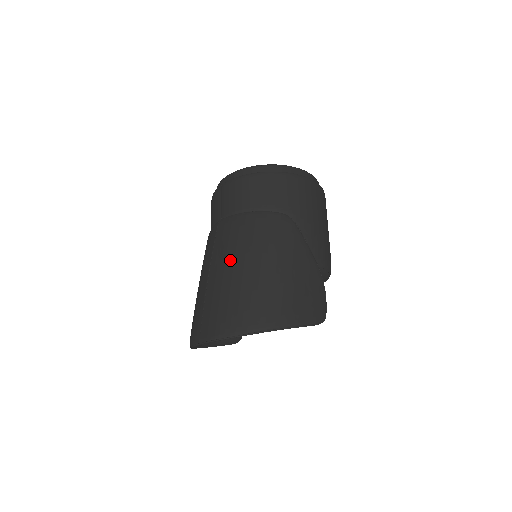
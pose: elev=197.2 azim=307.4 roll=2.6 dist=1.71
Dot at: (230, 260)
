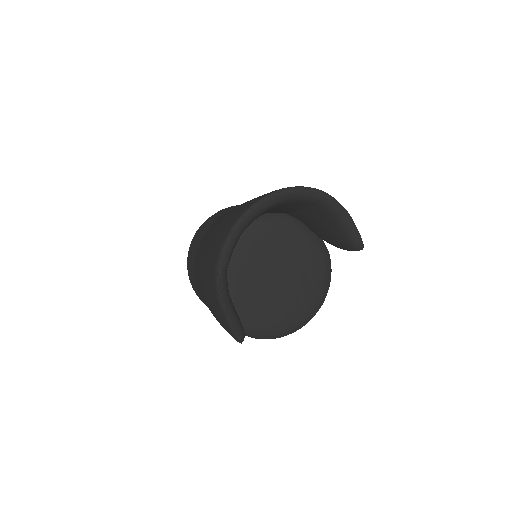
Dot at: occluded
